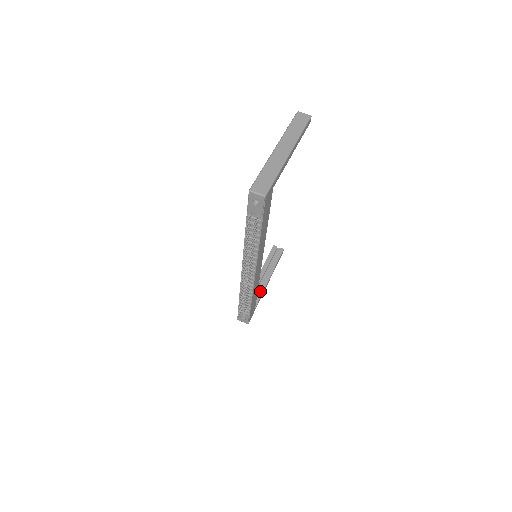
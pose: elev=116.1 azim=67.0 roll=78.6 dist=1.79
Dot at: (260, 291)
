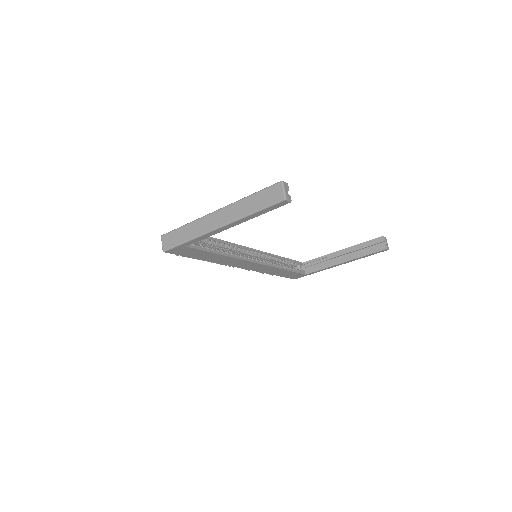
Dot at: (325, 265)
